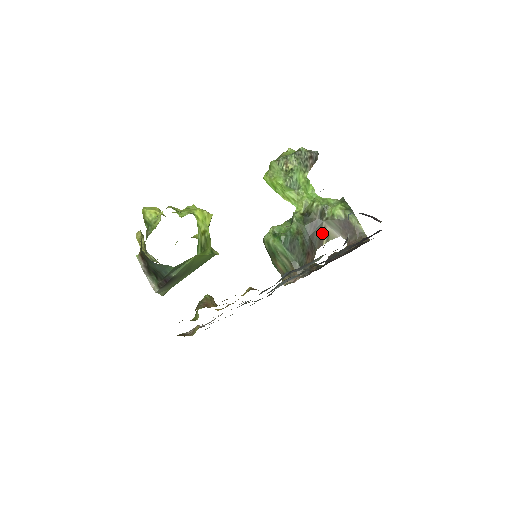
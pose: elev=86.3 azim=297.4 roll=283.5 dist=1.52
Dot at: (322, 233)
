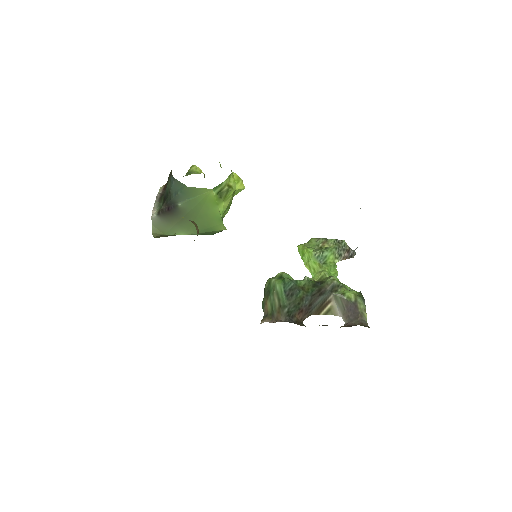
Dot at: (325, 303)
